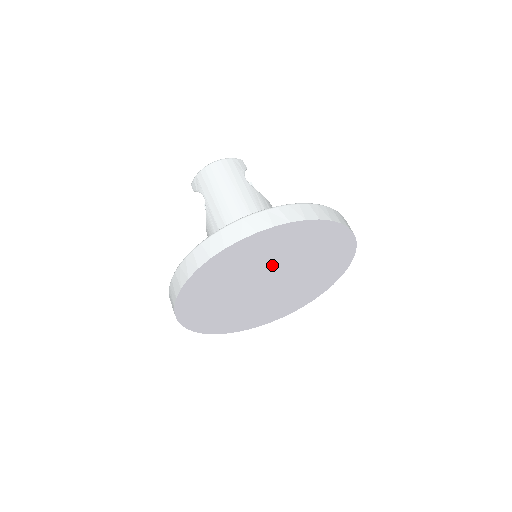
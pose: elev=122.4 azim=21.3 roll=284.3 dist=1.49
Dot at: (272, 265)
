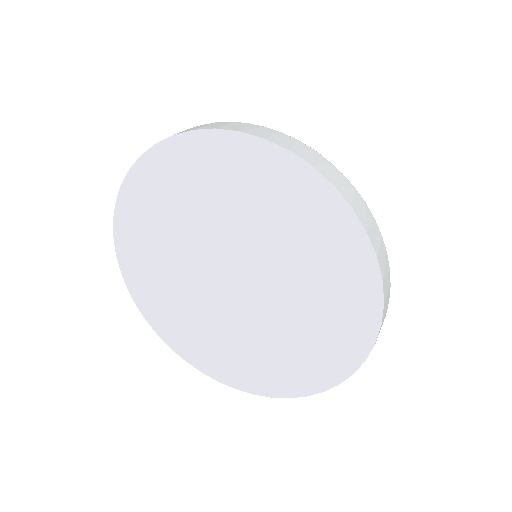
Dot at: (229, 231)
